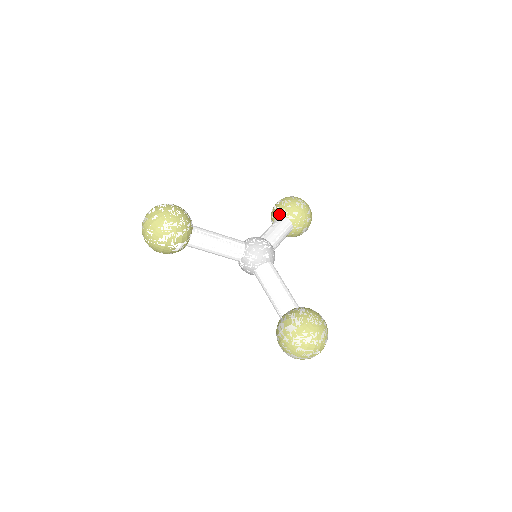
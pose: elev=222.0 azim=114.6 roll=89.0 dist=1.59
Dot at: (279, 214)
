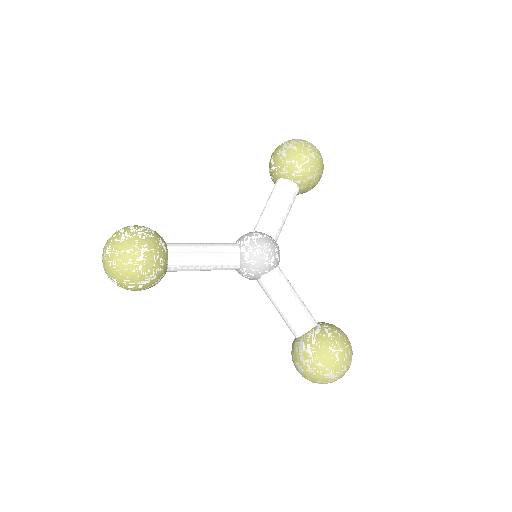
Dot at: (279, 174)
